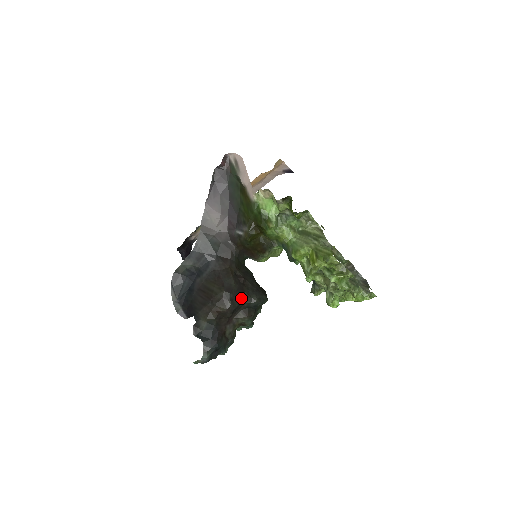
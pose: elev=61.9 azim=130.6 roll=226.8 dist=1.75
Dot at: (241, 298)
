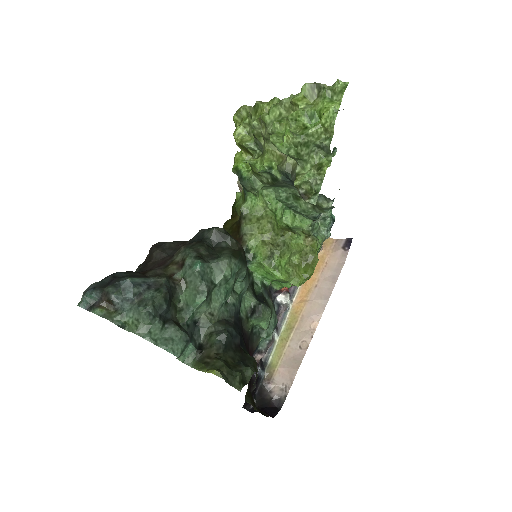
Dot at: (183, 242)
